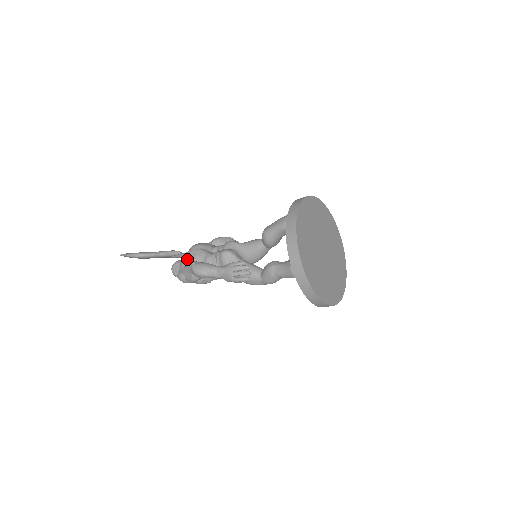
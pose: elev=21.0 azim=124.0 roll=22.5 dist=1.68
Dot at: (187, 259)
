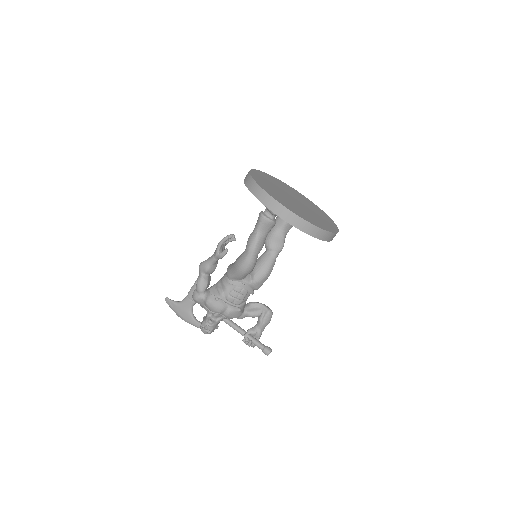
Dot at: occluded
